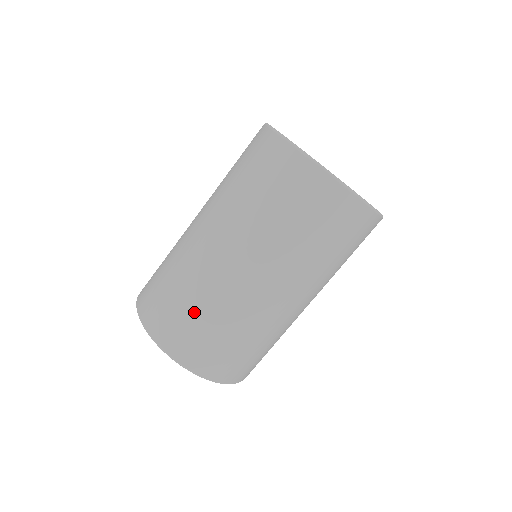
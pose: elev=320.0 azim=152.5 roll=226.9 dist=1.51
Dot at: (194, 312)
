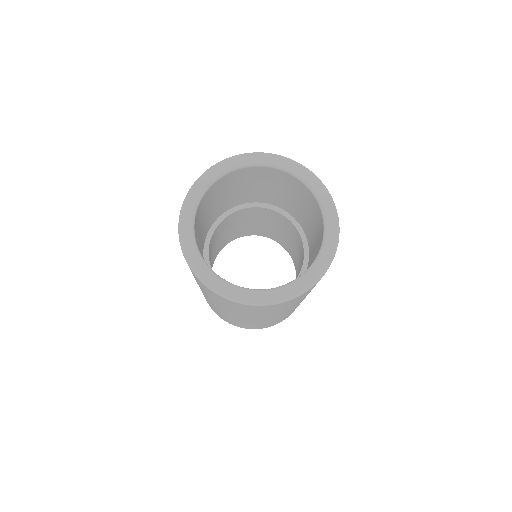
Dot at: (212, 307)
